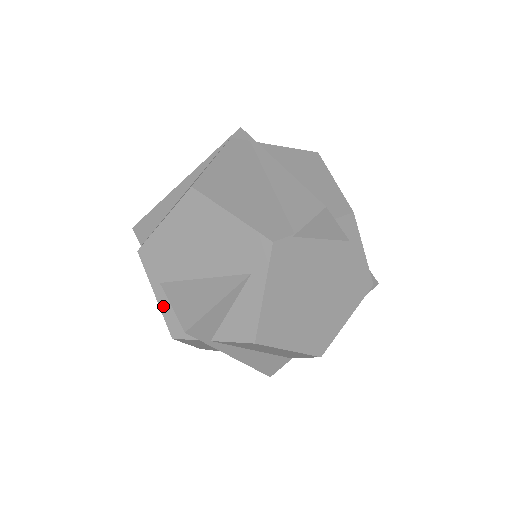
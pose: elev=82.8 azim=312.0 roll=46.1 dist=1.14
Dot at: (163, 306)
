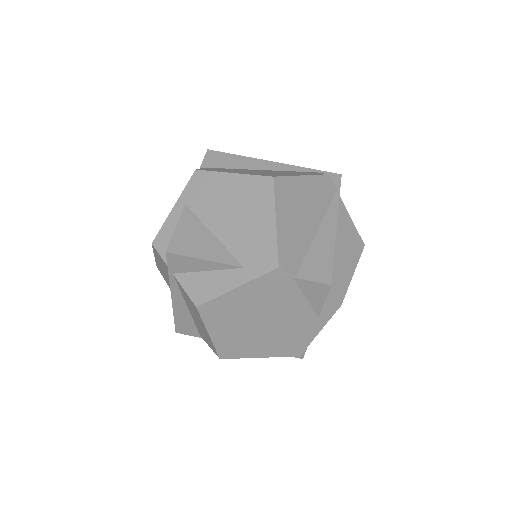
Dot at: (170, 219)
